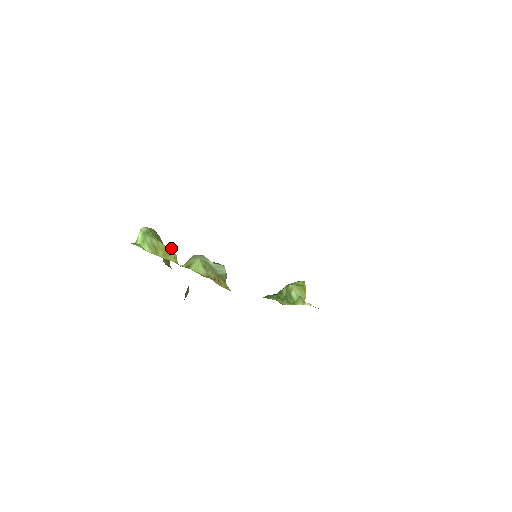
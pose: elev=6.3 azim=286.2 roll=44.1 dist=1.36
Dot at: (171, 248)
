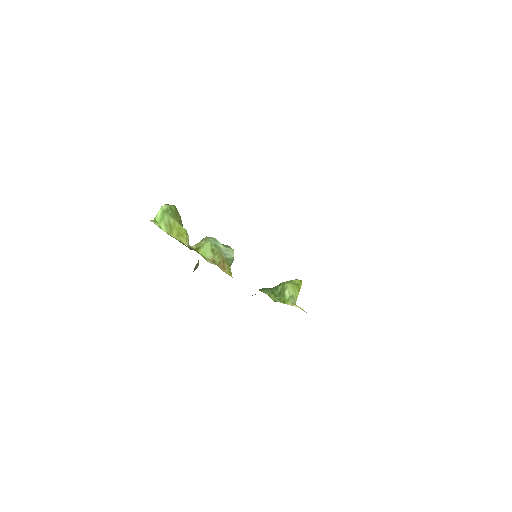
Dot at: (185, 229)
